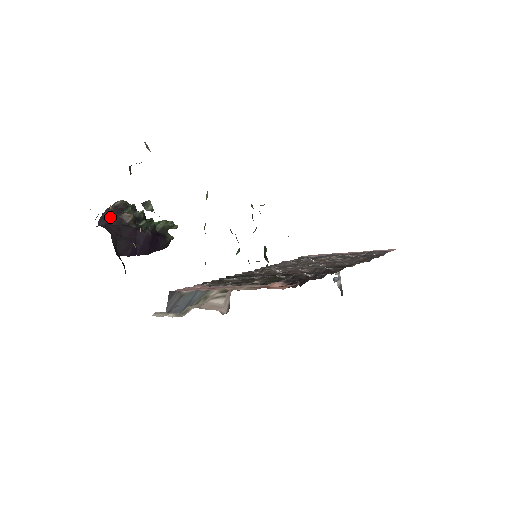
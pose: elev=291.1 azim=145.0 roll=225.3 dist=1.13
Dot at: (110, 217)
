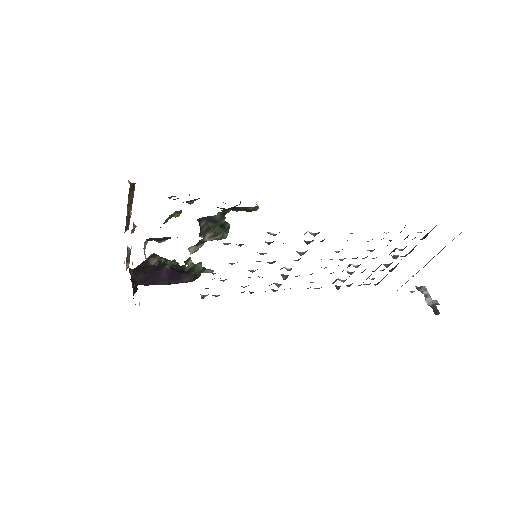
Dot at: (140, 264)
